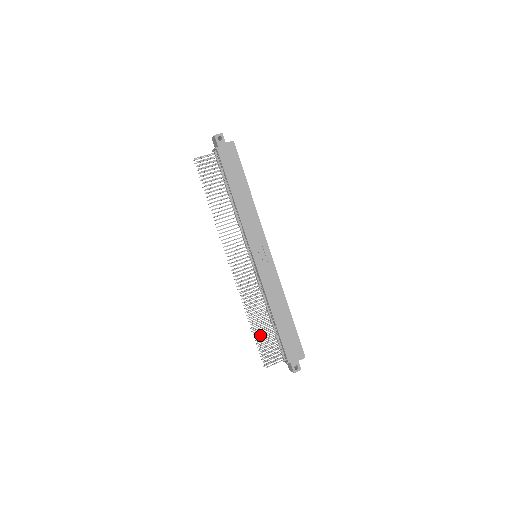
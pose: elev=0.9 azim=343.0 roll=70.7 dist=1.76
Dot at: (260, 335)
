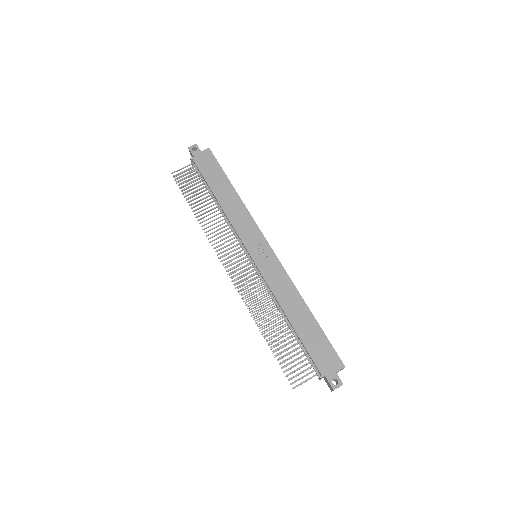
Dot at: occluded
